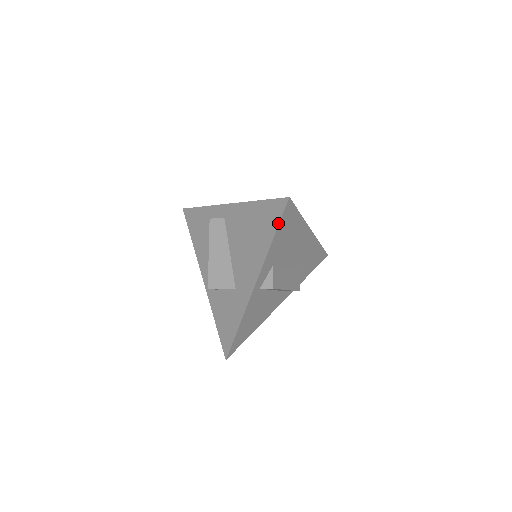
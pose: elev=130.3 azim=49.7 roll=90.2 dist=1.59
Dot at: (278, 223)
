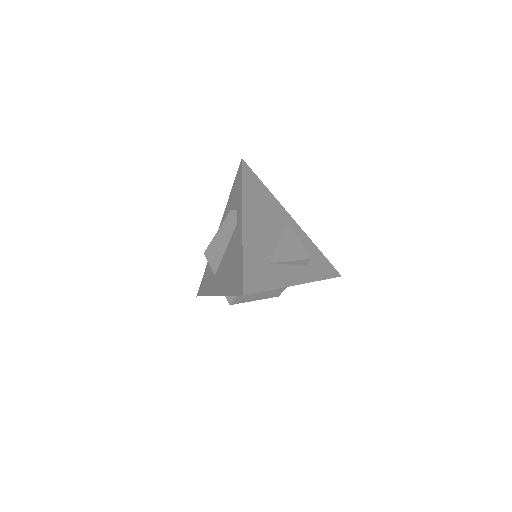
Dot at: (234, 295)
